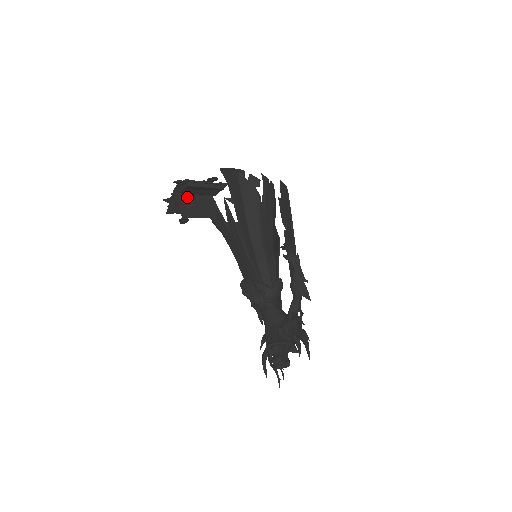
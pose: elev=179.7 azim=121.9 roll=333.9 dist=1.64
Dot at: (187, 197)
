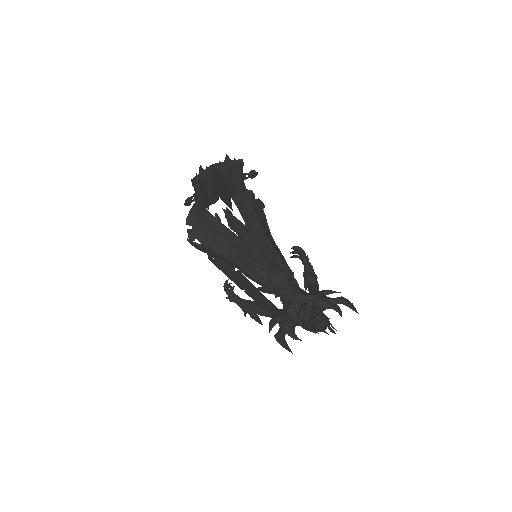
Dot at: (218, 178)
